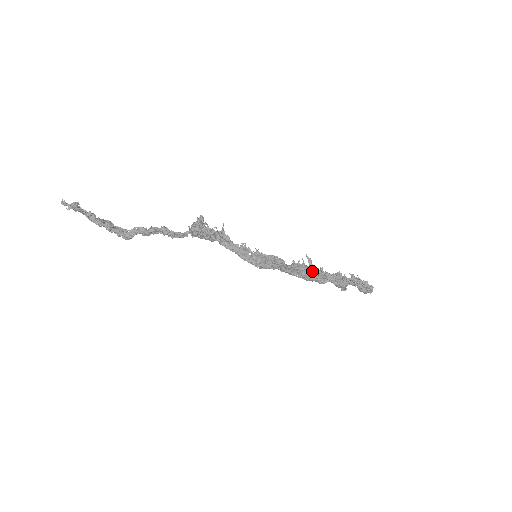
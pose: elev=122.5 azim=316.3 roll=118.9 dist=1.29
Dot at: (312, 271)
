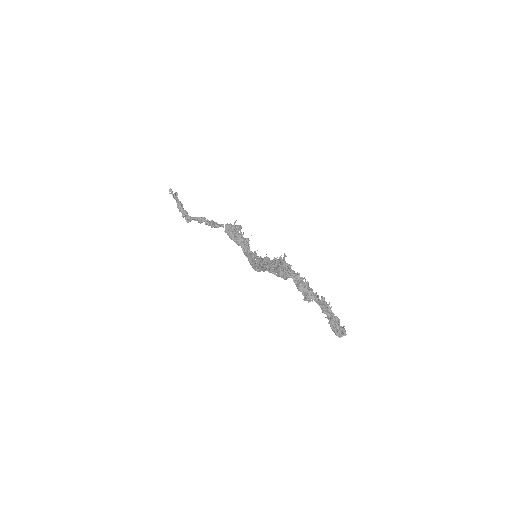
Dot at: (281, 264)
